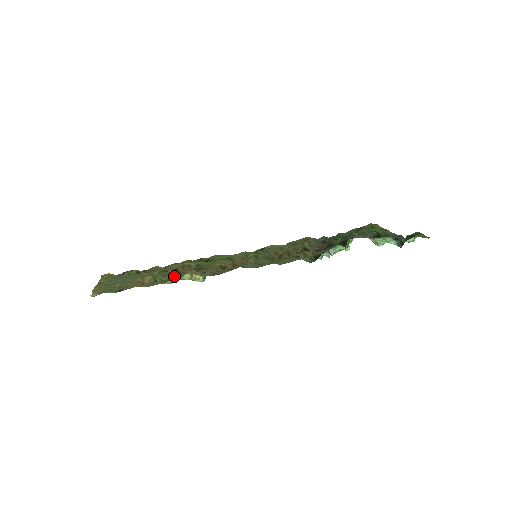
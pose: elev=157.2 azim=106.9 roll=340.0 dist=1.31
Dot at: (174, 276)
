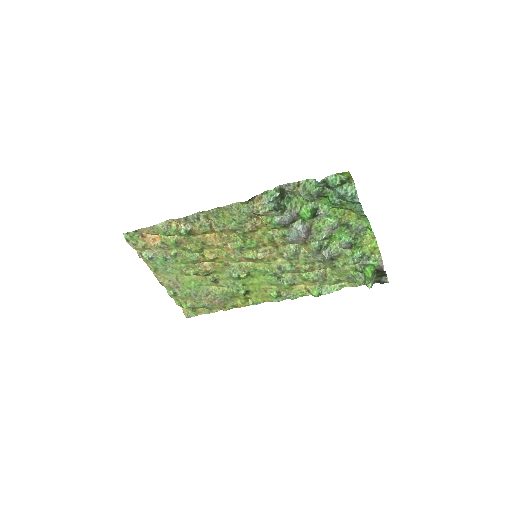
Dot at: (173, 235)
